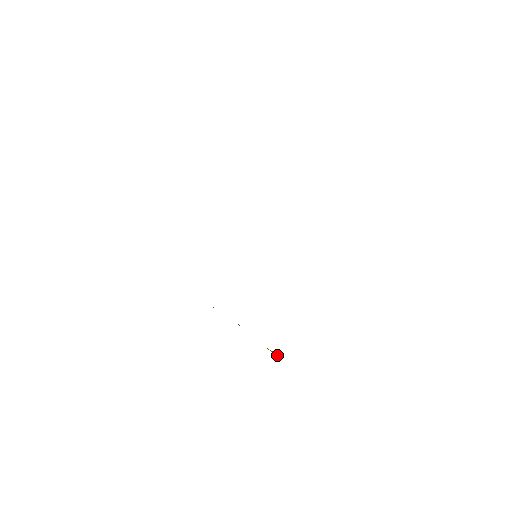
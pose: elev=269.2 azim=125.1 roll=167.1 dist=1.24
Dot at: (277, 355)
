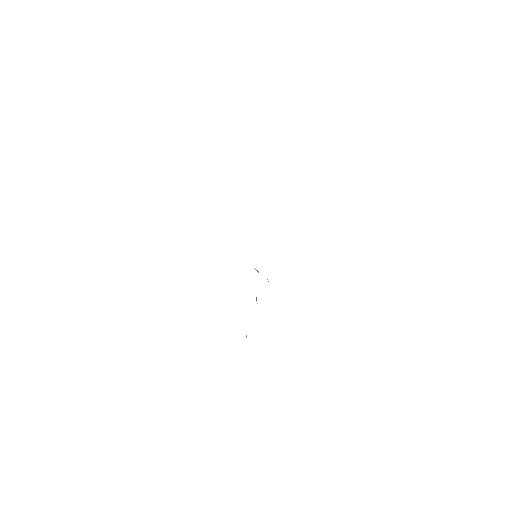
Dot at: occluded
